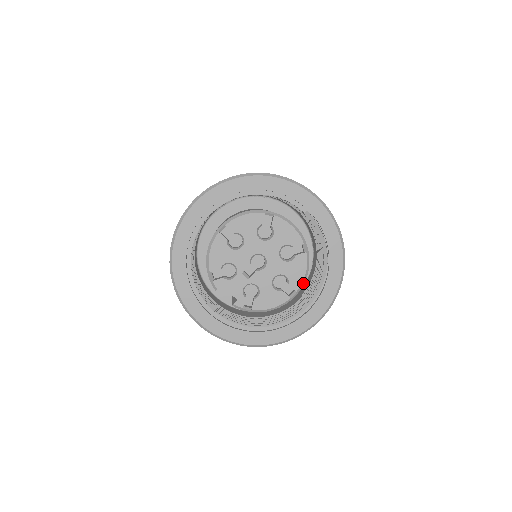
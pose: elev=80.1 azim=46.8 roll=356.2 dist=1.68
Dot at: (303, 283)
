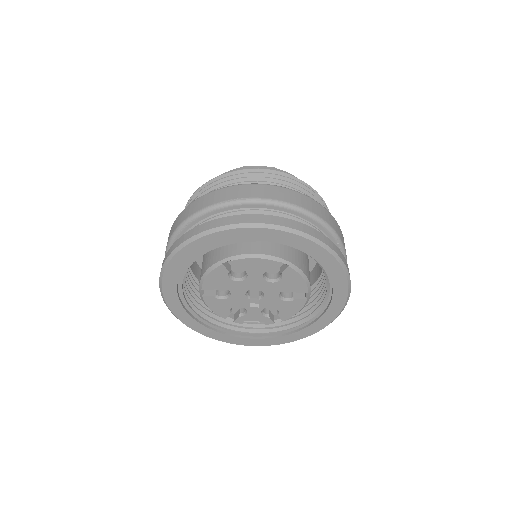
Dot at: (308, 284)
